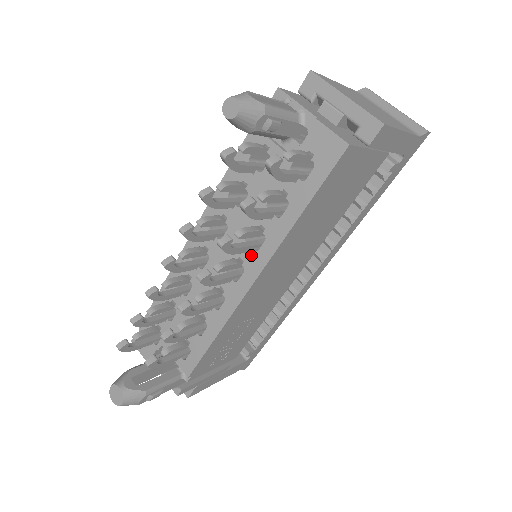
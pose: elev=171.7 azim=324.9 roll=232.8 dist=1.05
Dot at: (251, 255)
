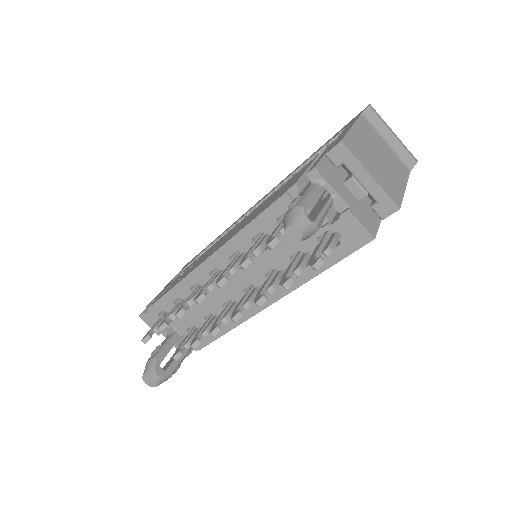
Dot at: occluded
